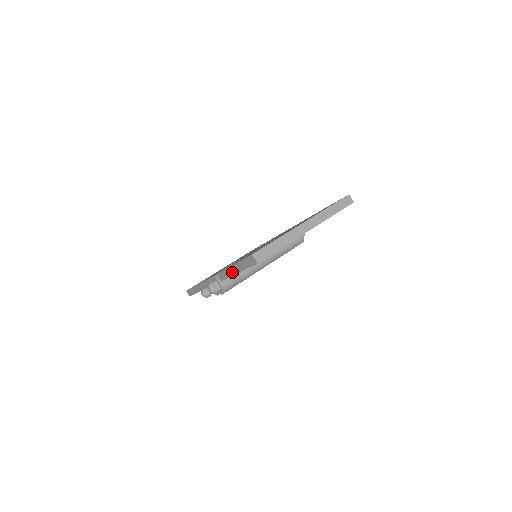
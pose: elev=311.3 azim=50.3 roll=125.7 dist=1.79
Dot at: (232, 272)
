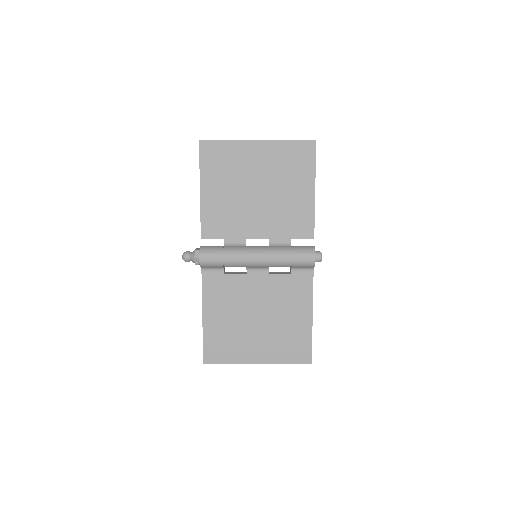
Dot at: (200, 199)
